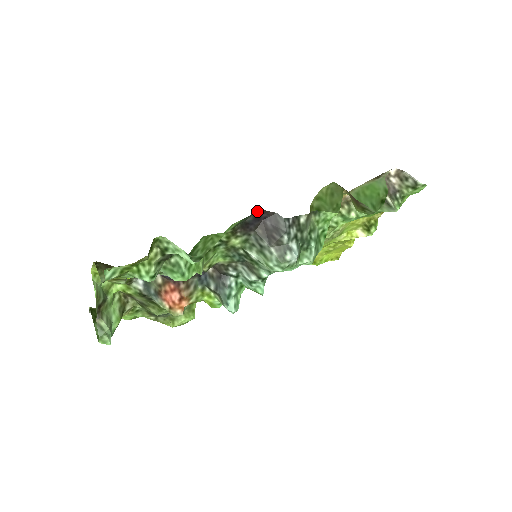
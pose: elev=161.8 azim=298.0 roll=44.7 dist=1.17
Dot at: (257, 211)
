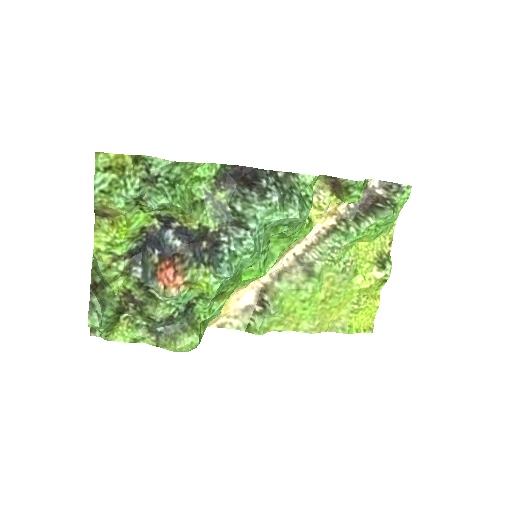
Dot at: (237, 166)
